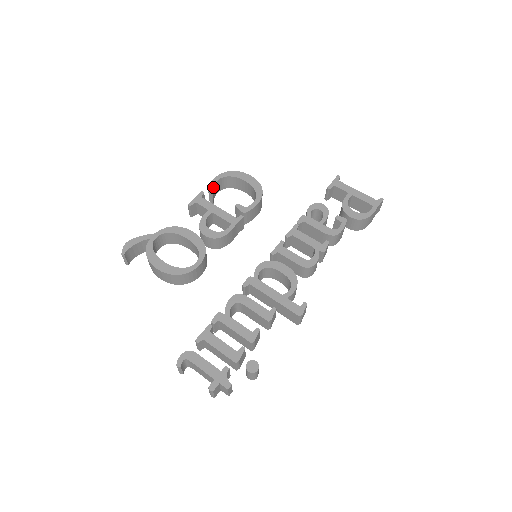
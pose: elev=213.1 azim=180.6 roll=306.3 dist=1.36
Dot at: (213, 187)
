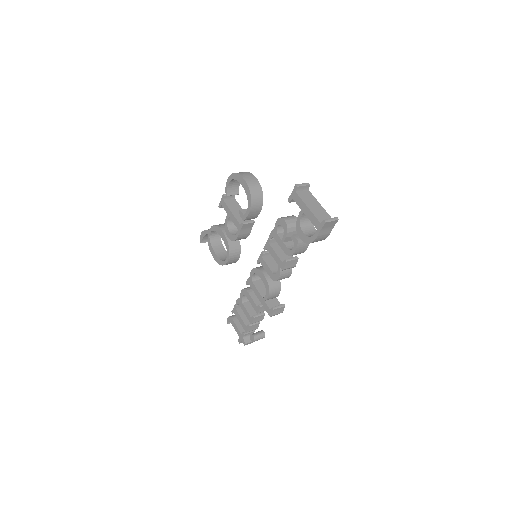
Dot at: (228, 189)
